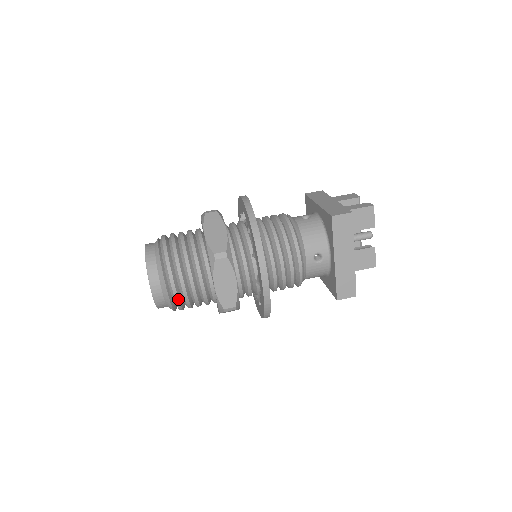
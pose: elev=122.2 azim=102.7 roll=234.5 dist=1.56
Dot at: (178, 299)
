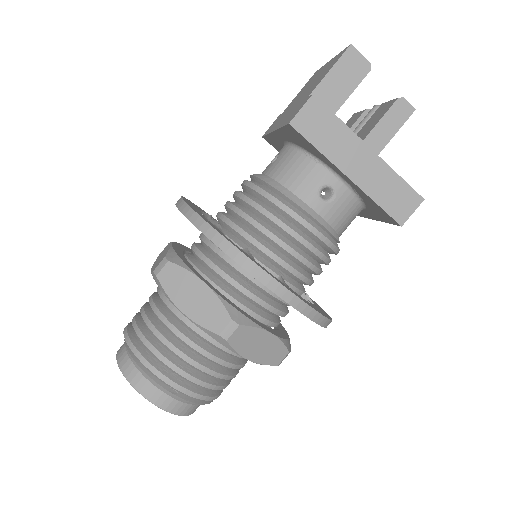
Dot at: occluded
